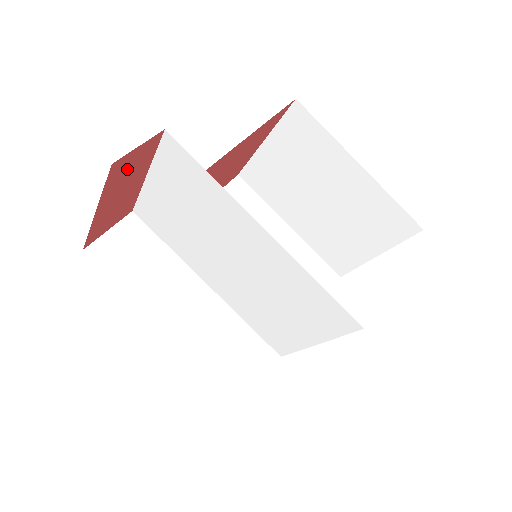
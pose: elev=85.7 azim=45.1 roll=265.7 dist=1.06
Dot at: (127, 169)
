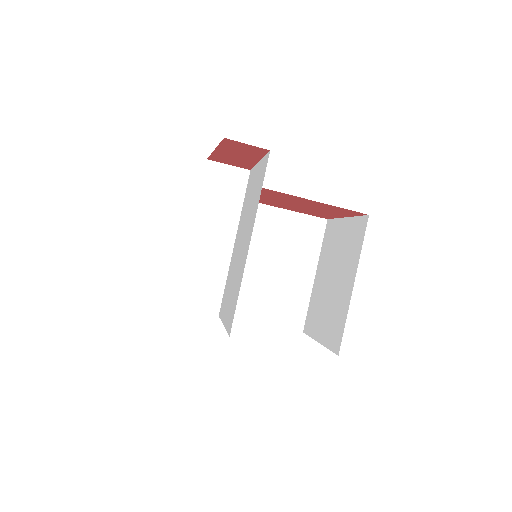
Dot at: (239, 148)
